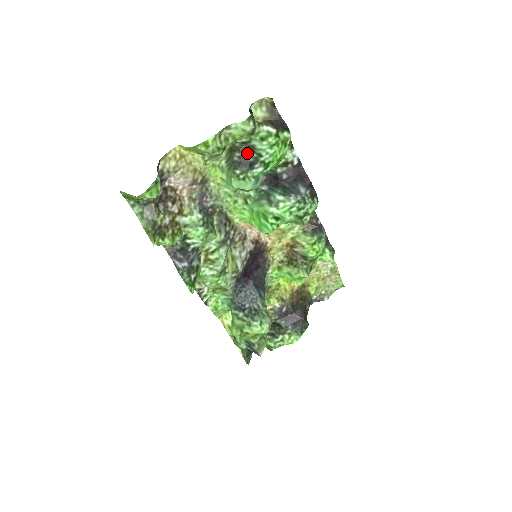
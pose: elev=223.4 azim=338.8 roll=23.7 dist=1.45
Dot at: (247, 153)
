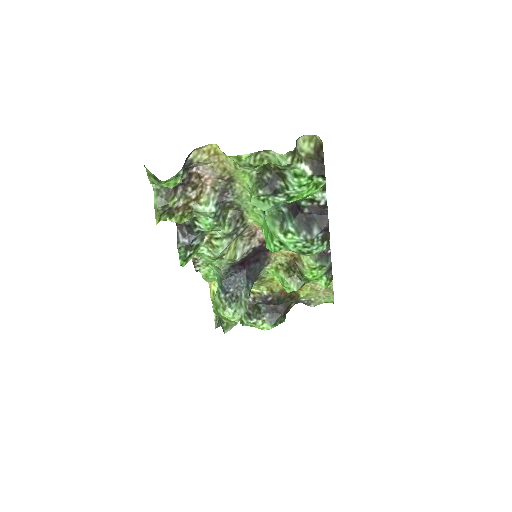
Dot at: (277, 178)
